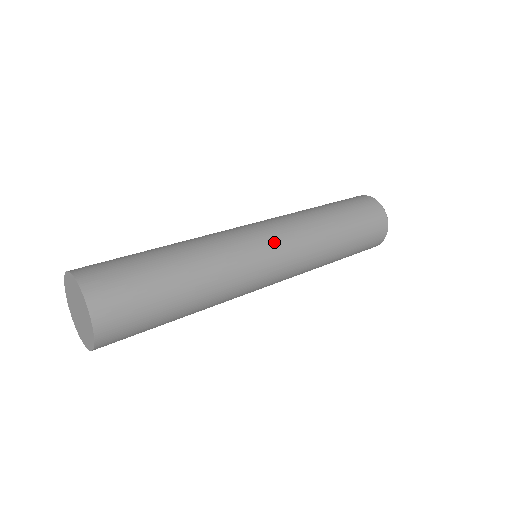
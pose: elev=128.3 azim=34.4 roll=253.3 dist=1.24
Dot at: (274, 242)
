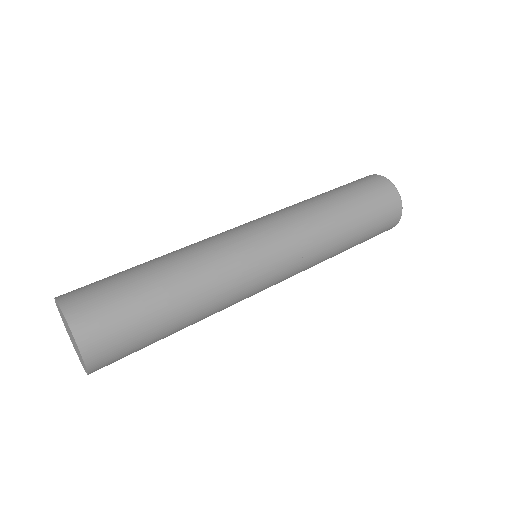
Dot at: (269, 239)
